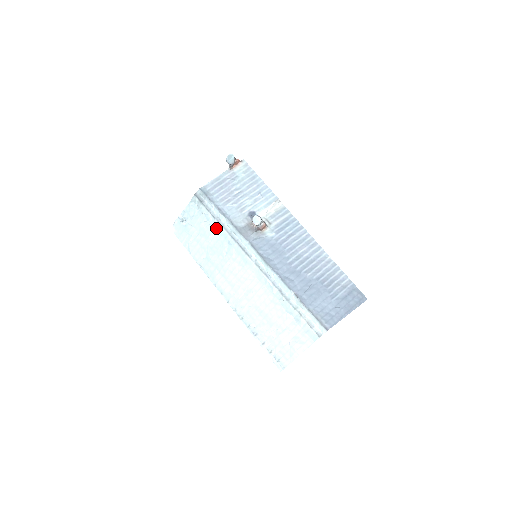
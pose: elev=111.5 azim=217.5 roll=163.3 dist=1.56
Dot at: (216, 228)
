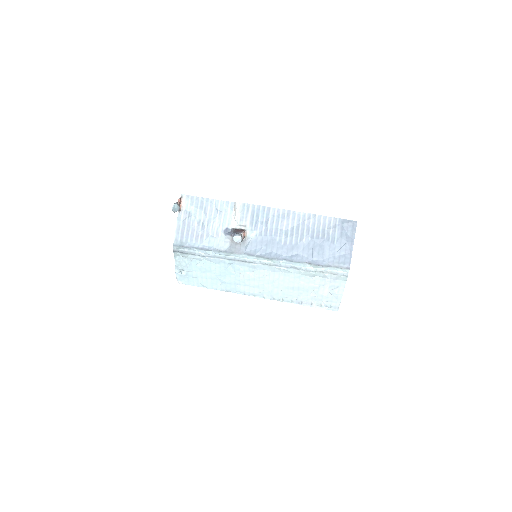
Dot at: (211, 261)
